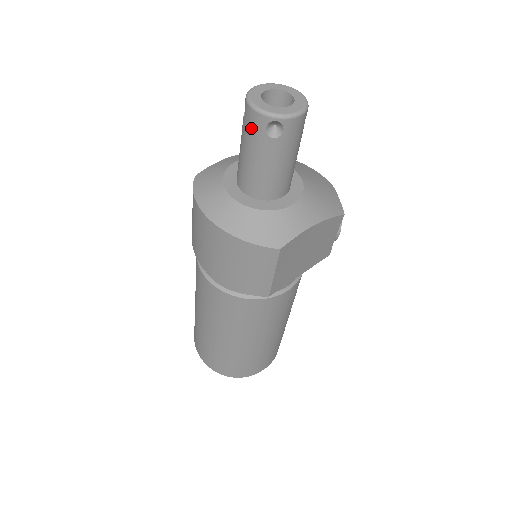
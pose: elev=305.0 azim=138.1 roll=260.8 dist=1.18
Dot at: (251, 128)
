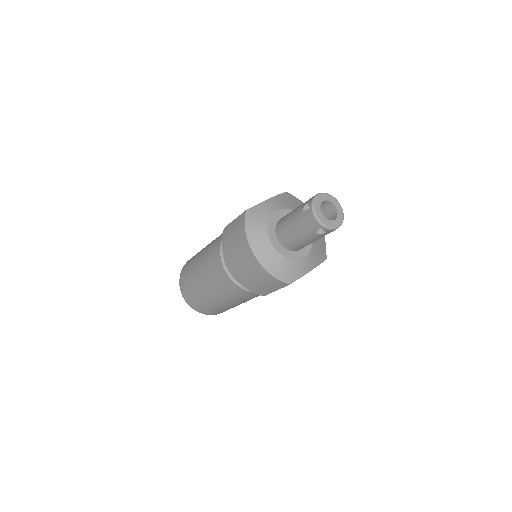
Dot at: (307, 223)
